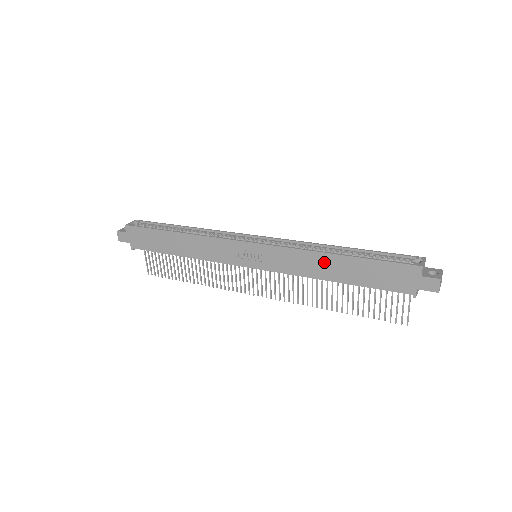
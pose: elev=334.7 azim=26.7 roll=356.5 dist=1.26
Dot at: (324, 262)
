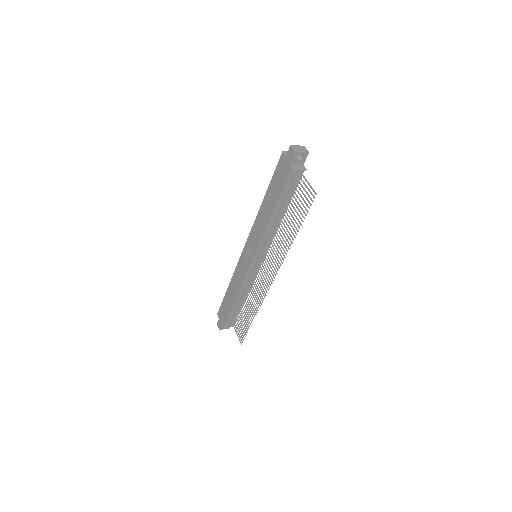
Dot at: (263, 211)
